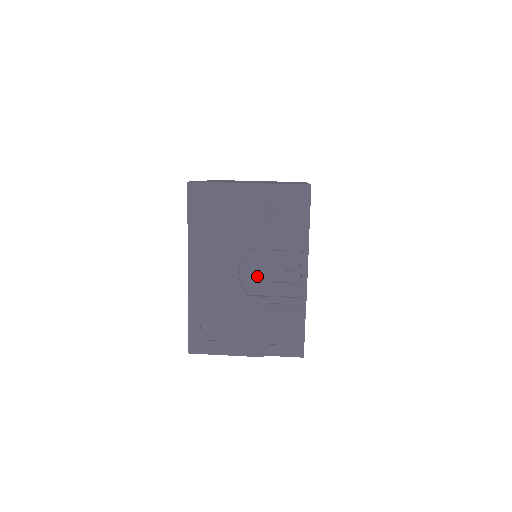
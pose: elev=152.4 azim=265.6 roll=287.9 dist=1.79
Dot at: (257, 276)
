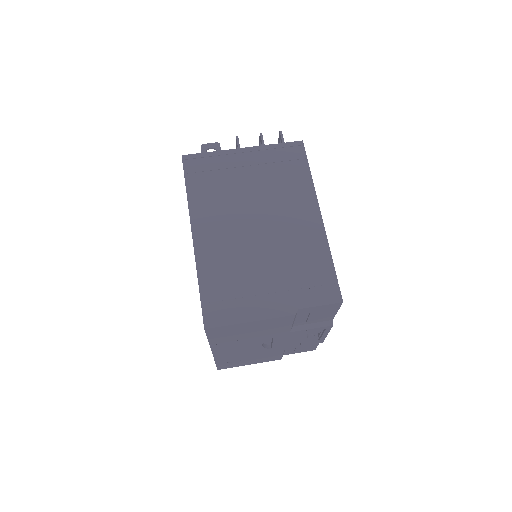
Dot at: (280, 342)
